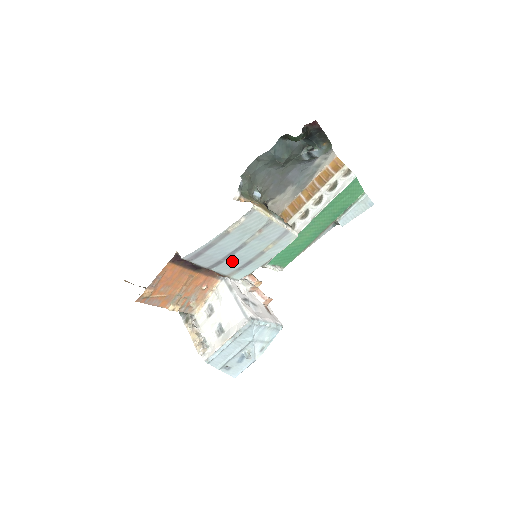
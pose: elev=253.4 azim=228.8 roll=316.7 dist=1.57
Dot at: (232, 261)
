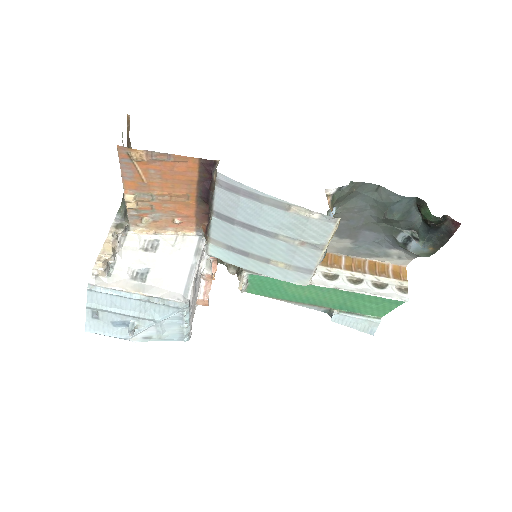
Dot at: (239, 234)
